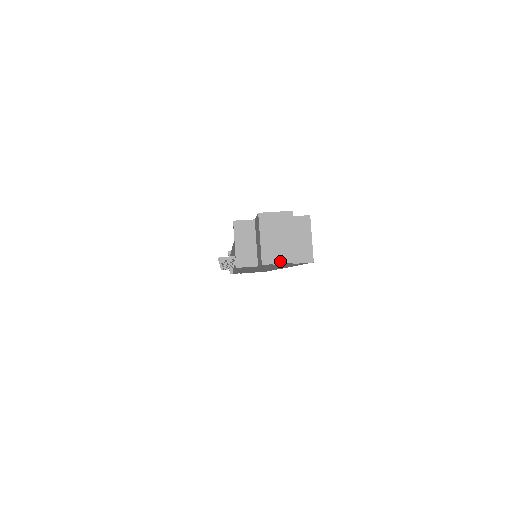
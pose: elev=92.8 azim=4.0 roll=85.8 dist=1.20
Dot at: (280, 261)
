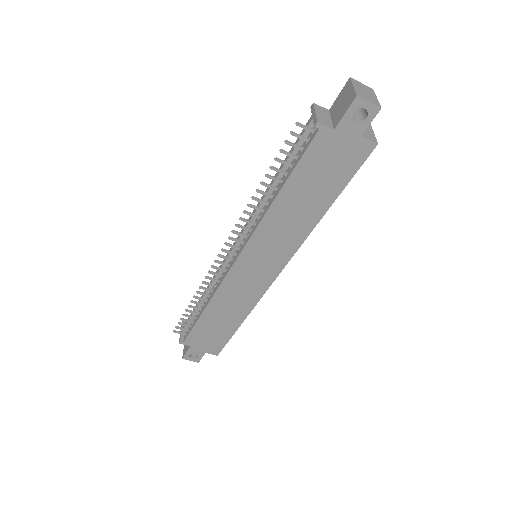
Dot at: (369, 101)
